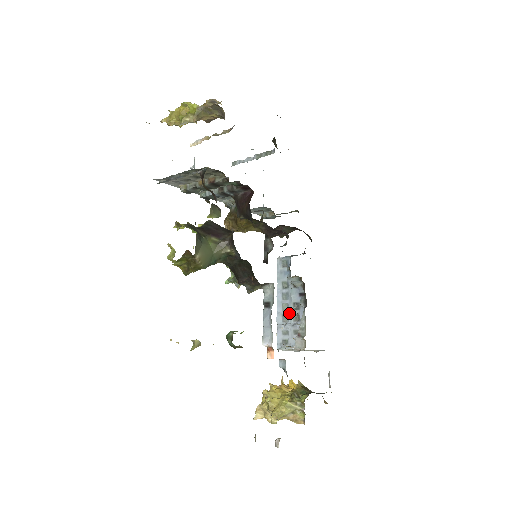
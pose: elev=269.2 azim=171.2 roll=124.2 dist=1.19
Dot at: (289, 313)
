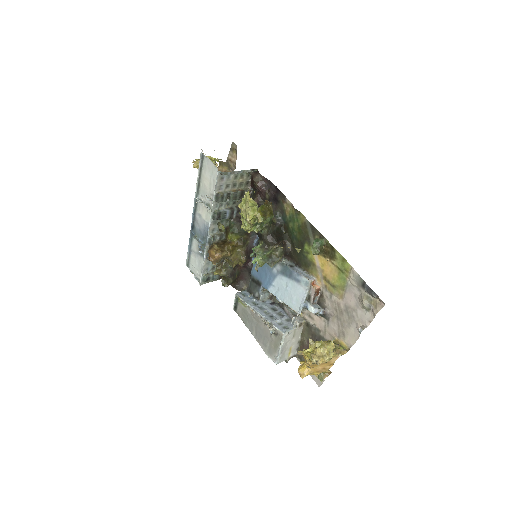
Dot at: (273, 314)
